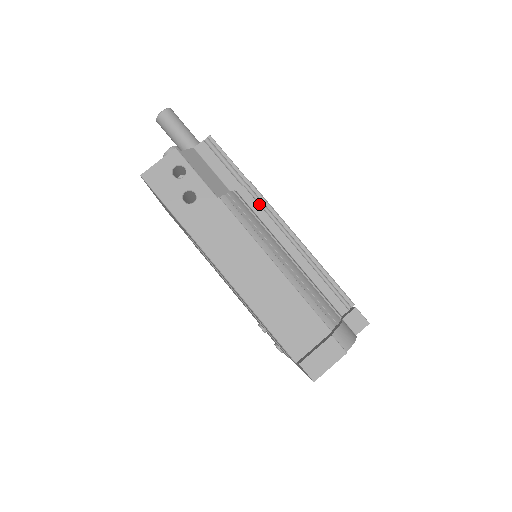
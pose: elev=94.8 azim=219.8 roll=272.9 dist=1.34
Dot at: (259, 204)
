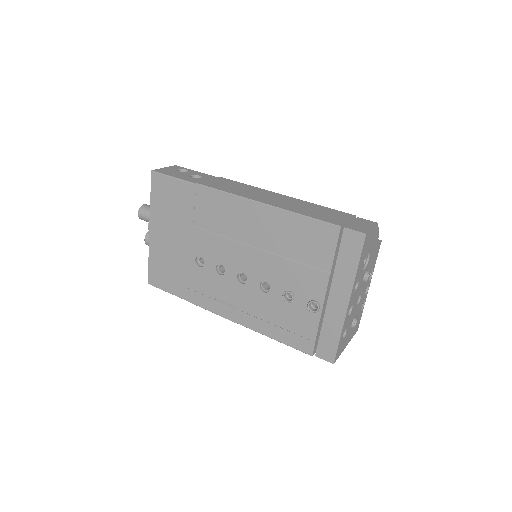
Dot at: occluded
